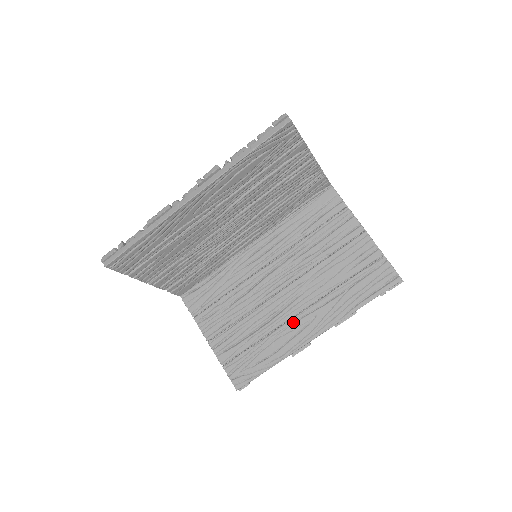
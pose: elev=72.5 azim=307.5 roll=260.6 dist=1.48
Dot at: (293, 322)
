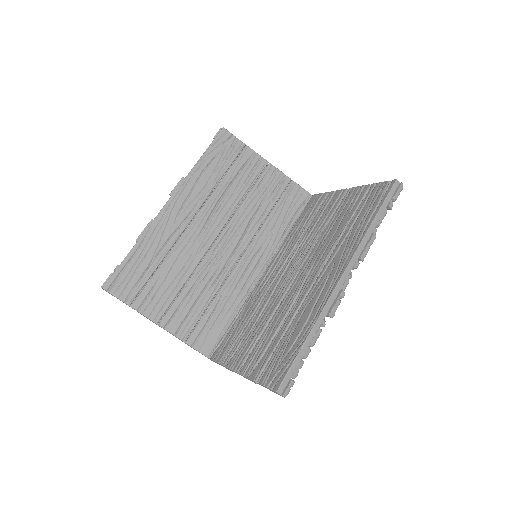
Dot at: (315, 286)
